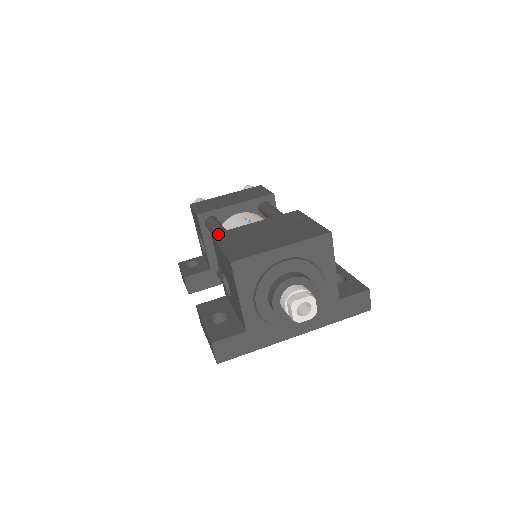
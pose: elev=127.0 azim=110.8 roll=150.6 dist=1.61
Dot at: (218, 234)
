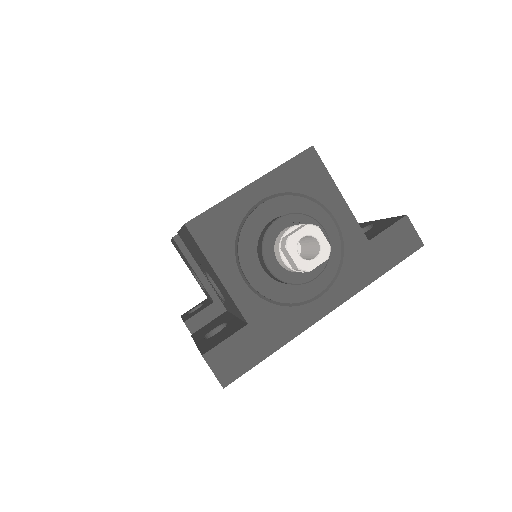
Dot at: occluded
